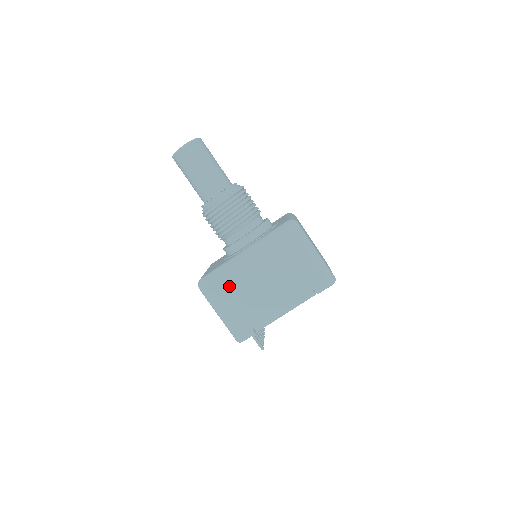
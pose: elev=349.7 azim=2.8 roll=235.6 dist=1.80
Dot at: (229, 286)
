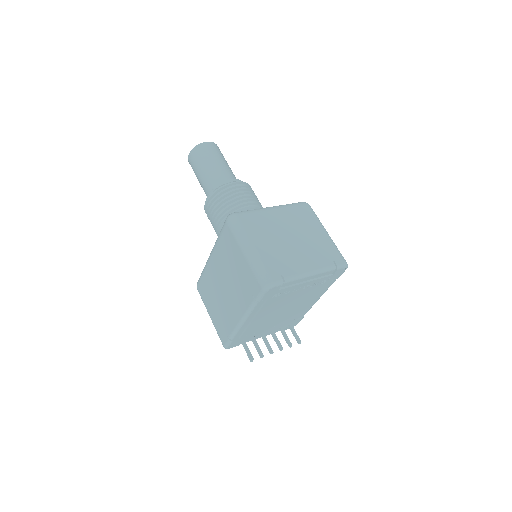
Dot at: (207, 288)
